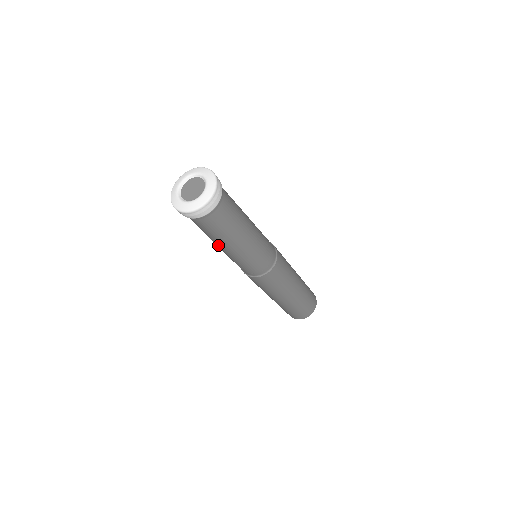
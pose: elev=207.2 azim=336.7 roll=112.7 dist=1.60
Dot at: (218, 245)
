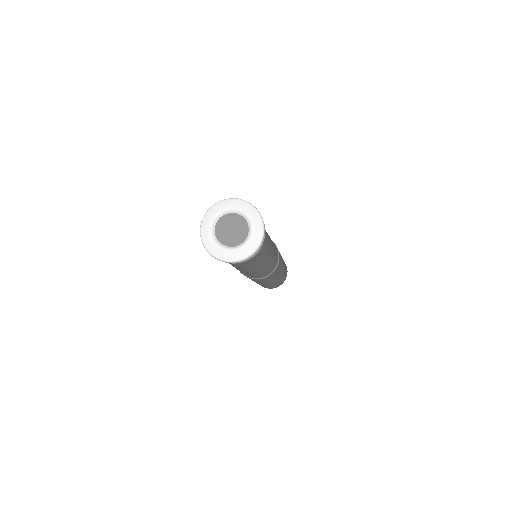
Dot at: occluded
